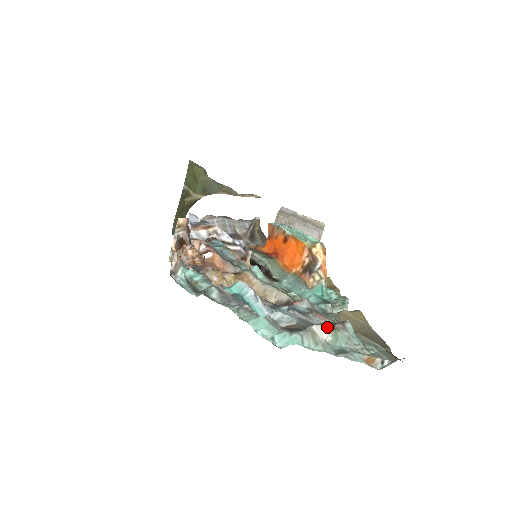
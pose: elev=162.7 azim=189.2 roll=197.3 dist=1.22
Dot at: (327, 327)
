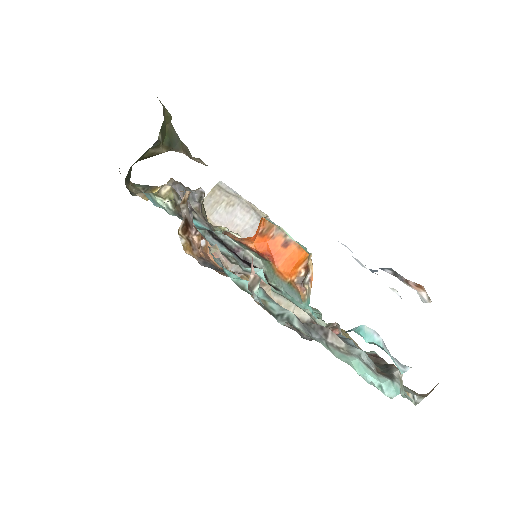
Dot at: occluded
